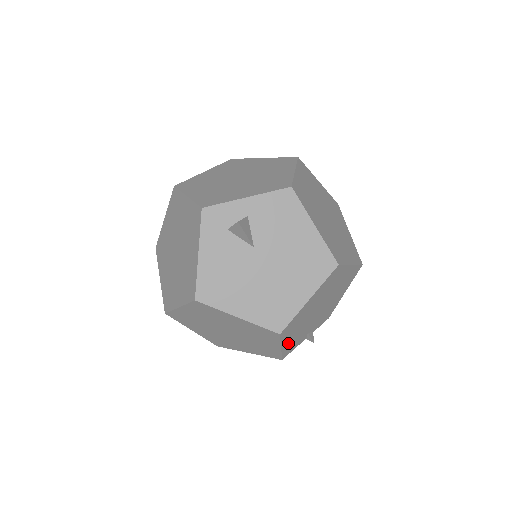
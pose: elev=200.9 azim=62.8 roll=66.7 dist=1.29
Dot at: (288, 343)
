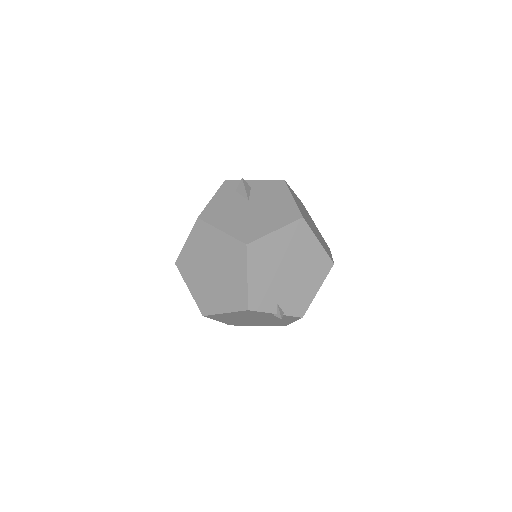
Dot at: (255, 283)
